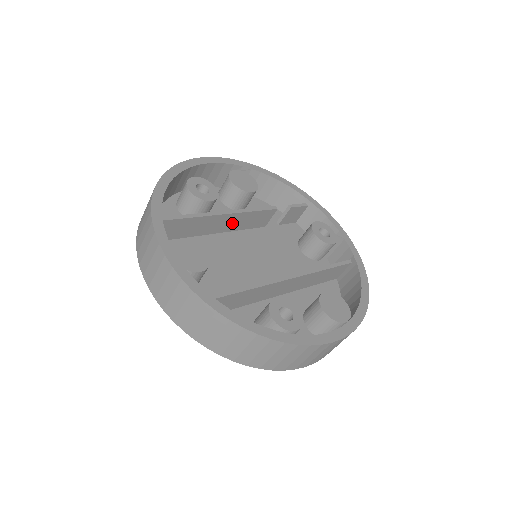
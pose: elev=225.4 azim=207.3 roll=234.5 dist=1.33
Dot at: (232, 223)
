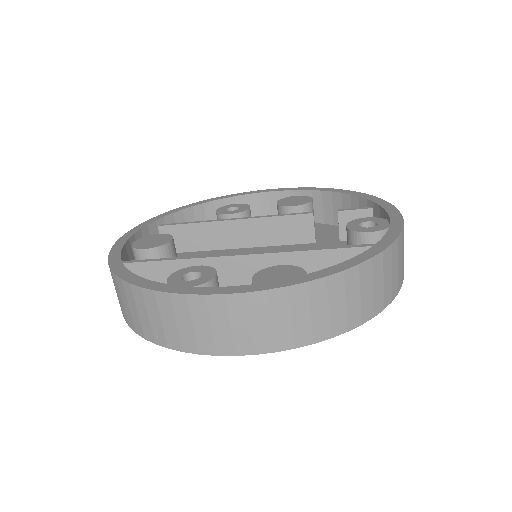
Dot at: (254, 234)
